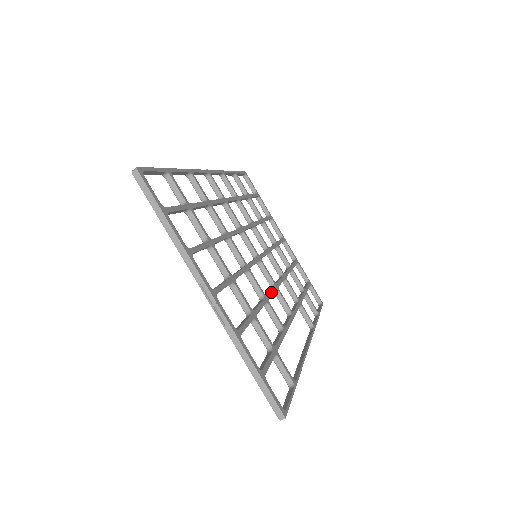
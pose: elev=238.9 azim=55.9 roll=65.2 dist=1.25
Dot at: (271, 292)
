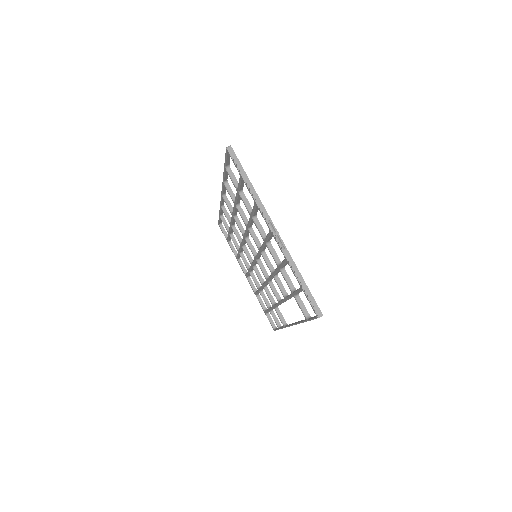
Dot at: occluded
